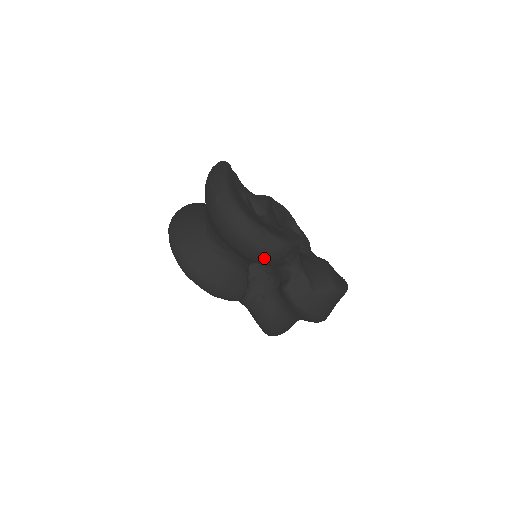
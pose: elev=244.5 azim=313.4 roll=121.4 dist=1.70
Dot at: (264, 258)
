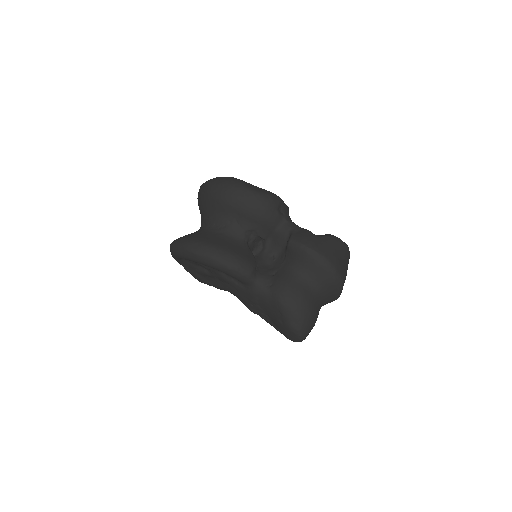
Dot at: (262, 203)
